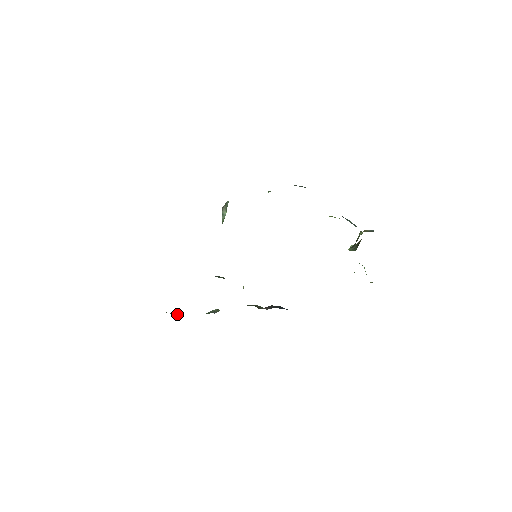
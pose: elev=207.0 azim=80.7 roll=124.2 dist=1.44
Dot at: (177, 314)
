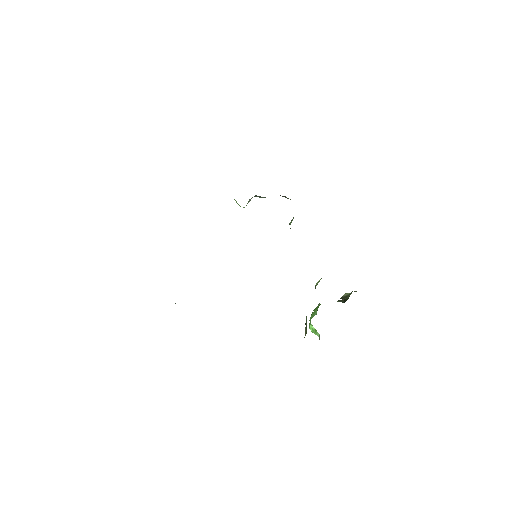
Dot at: occluded
